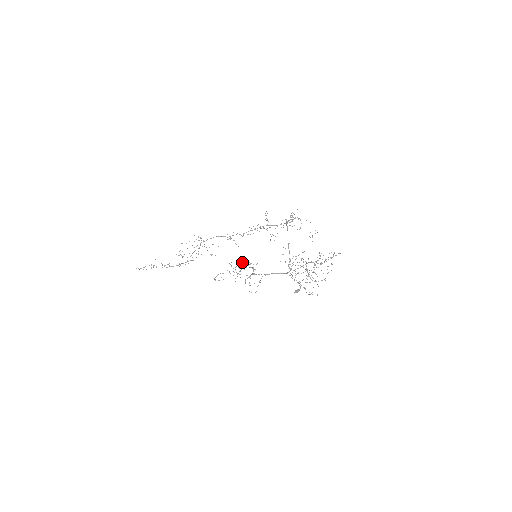
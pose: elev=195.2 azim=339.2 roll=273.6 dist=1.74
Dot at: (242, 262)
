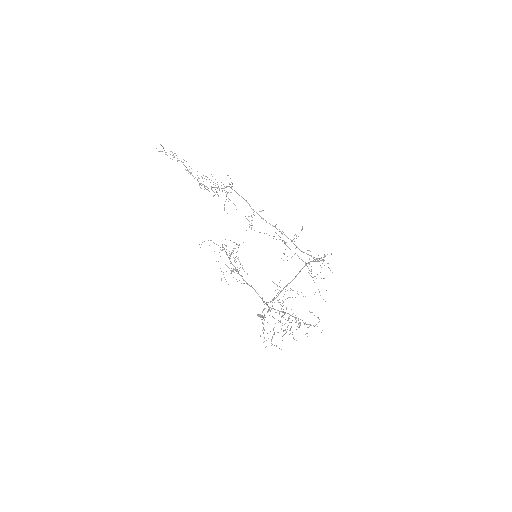
Dot at: occluded
